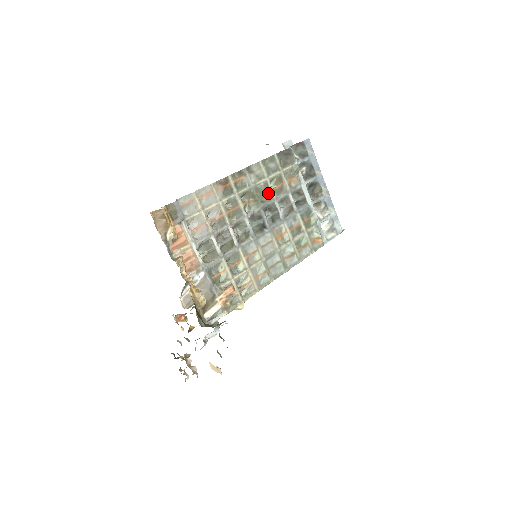
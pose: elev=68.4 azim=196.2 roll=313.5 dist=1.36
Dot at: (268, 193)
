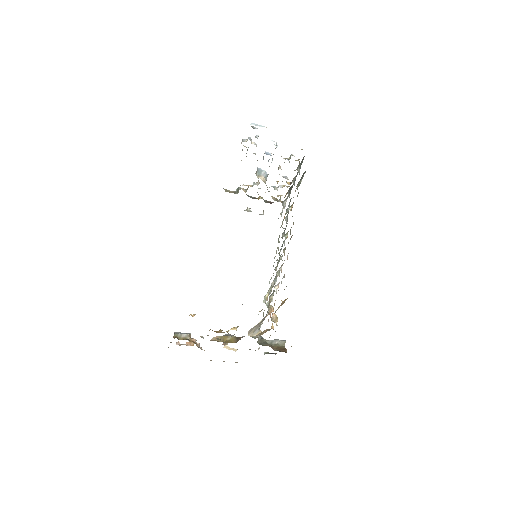
Dot at: occluded
